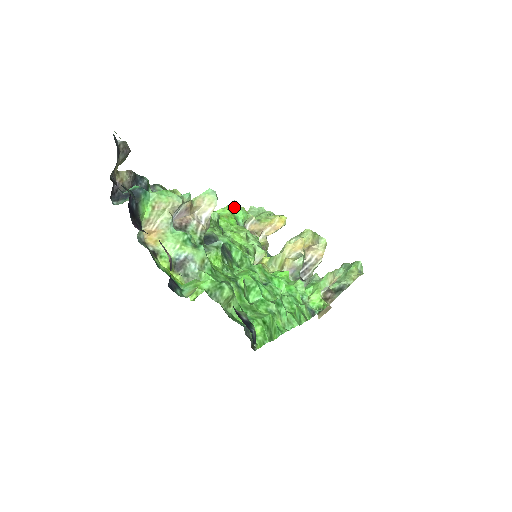
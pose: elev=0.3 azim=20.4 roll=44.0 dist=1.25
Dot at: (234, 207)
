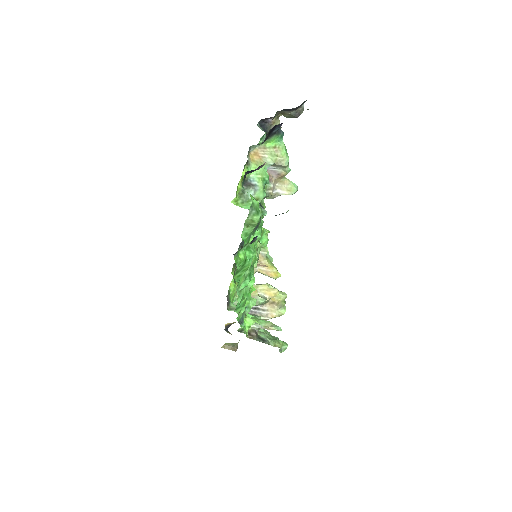
Dot at: (266, 233)
